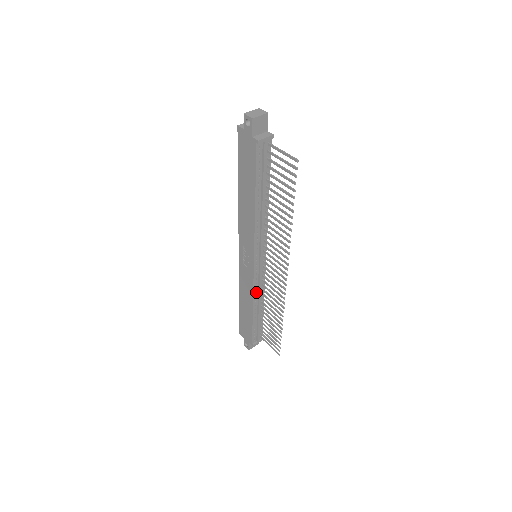
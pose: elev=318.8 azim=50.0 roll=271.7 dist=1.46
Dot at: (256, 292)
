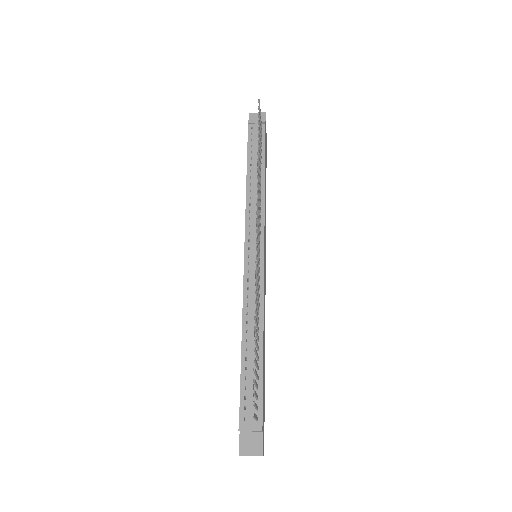
Dot at: (248, 305)
